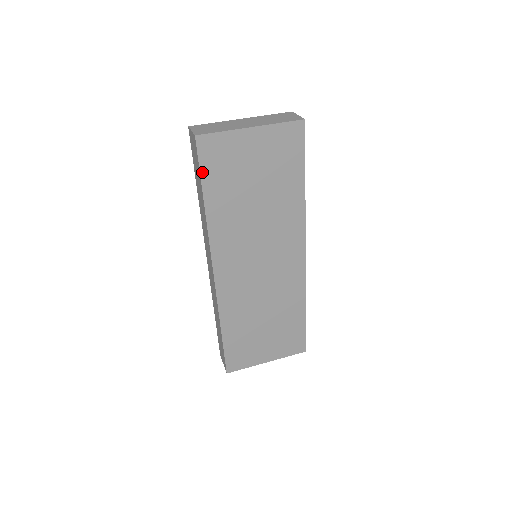
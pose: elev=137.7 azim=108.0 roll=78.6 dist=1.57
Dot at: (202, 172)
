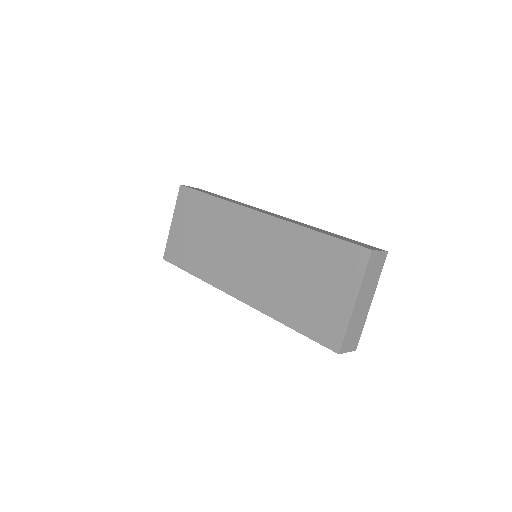
Dot at: occluded
